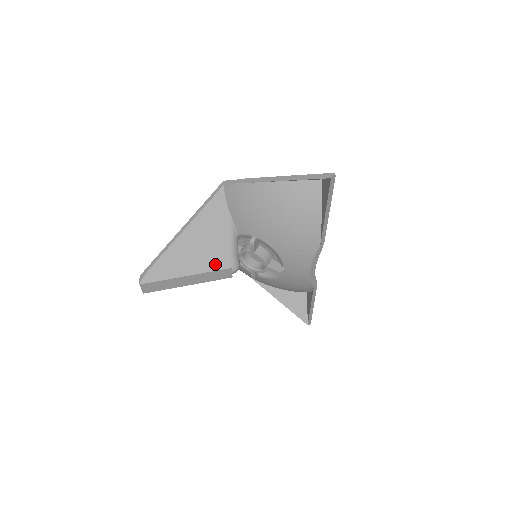
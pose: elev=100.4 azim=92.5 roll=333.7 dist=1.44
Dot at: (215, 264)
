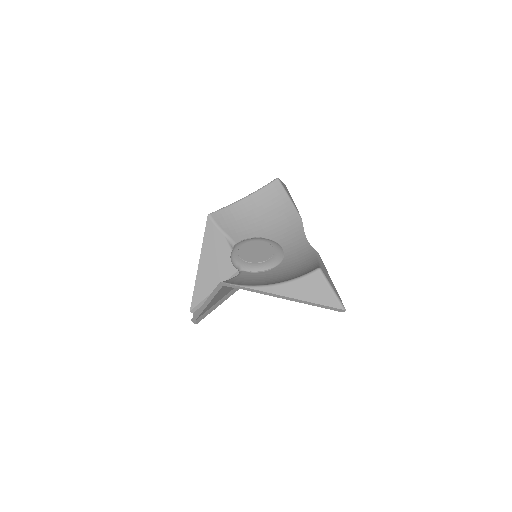
Dot at: (236, 288)
